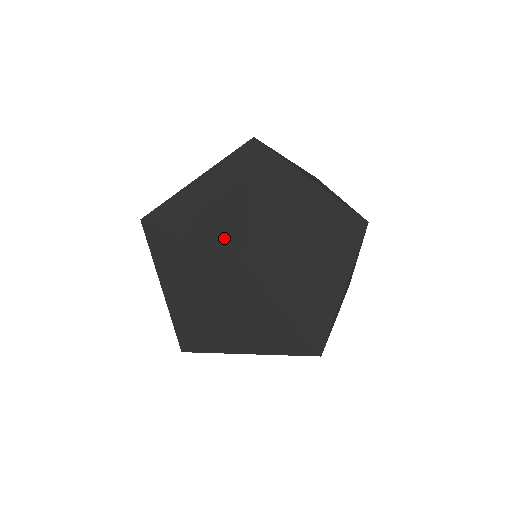
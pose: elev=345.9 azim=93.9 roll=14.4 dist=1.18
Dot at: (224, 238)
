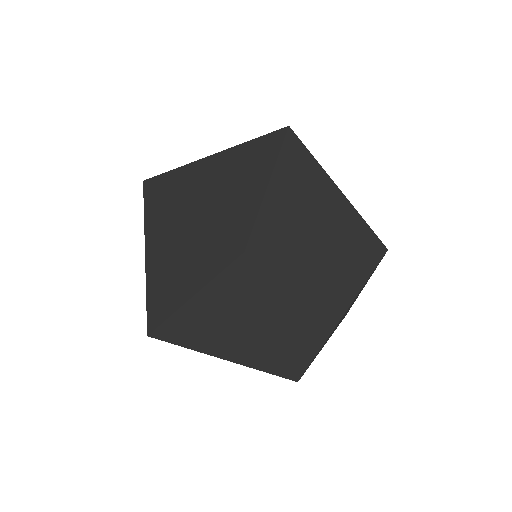
Dot at: occluded
